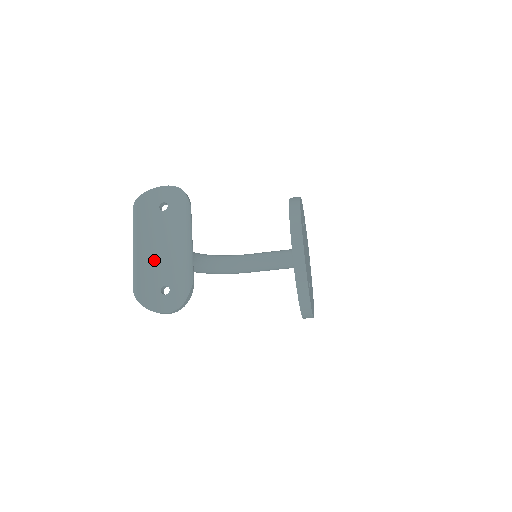
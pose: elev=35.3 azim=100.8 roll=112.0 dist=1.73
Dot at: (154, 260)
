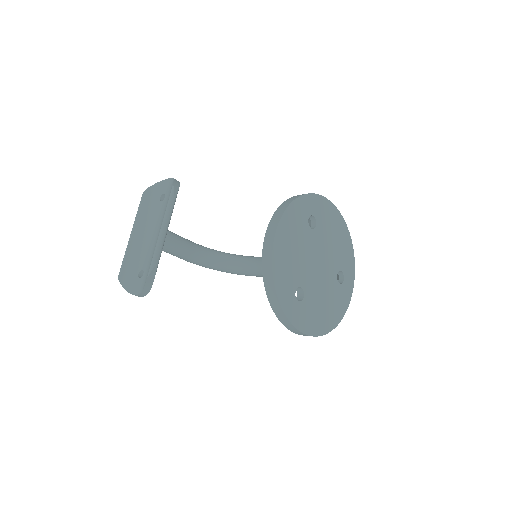
Dot at: (142, 245)
